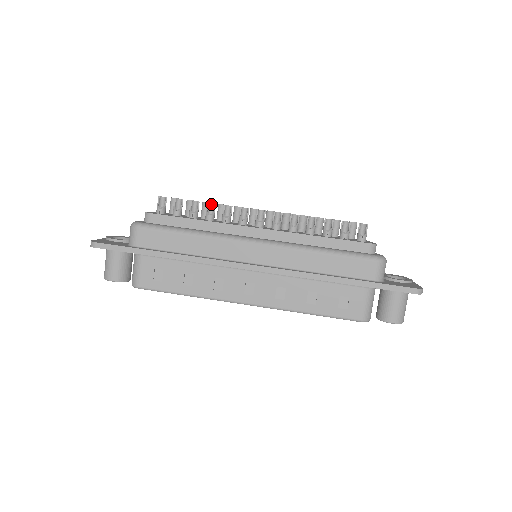
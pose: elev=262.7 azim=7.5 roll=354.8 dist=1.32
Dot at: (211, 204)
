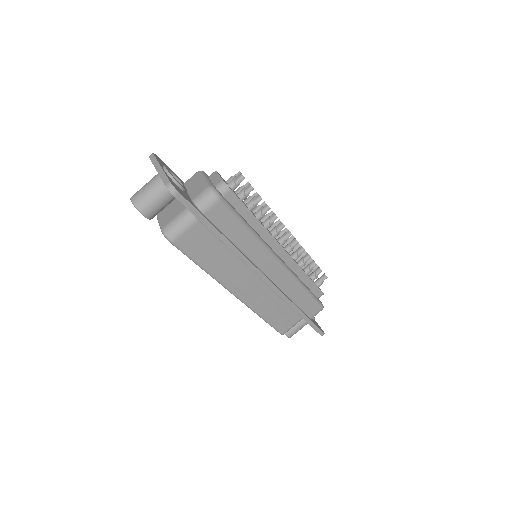
Dot at: (266, 205)
